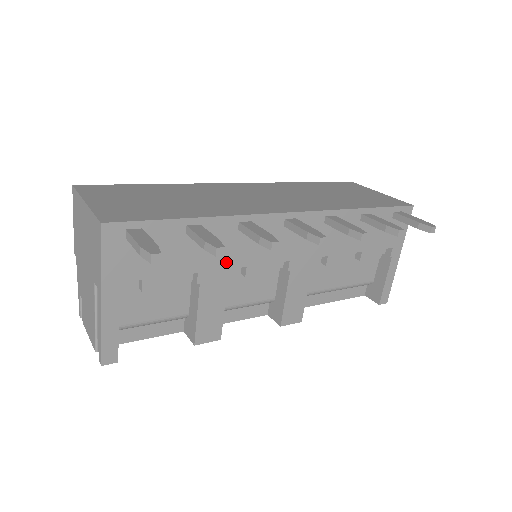
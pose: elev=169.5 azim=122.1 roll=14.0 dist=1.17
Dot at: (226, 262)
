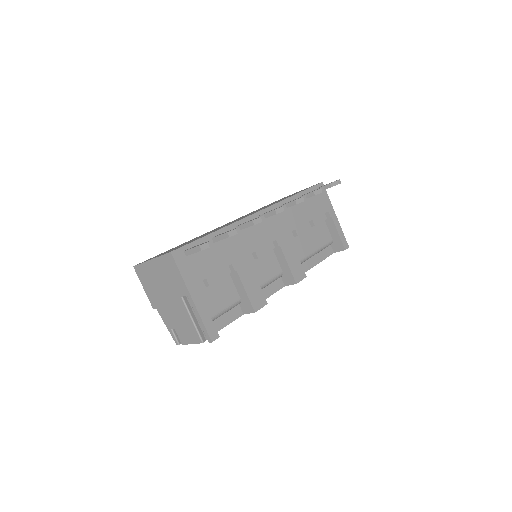
Dot at: (243, 253)
